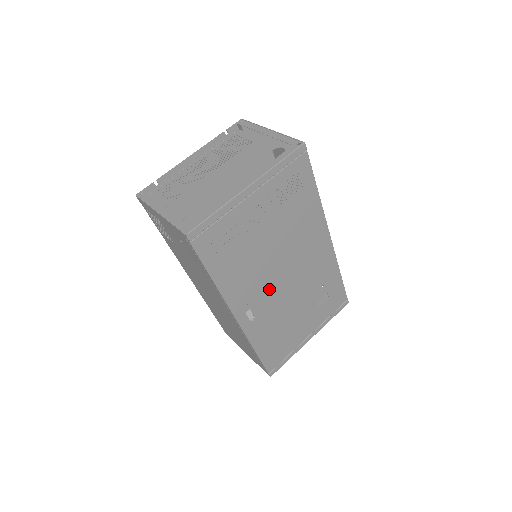
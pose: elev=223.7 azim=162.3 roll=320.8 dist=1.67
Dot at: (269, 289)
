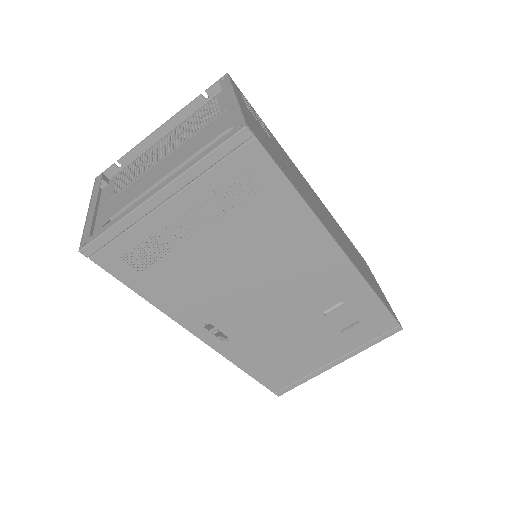
Dot at: (242, 309)
